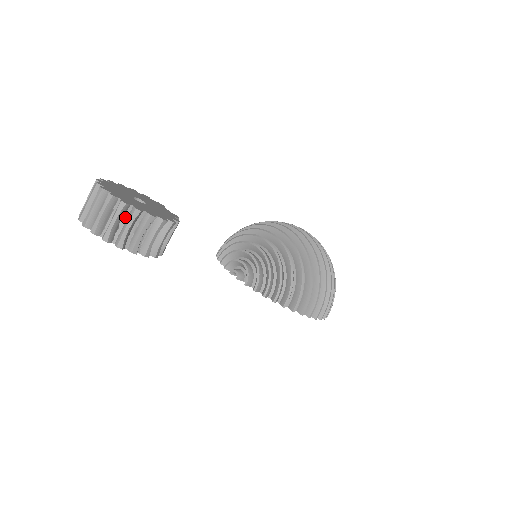
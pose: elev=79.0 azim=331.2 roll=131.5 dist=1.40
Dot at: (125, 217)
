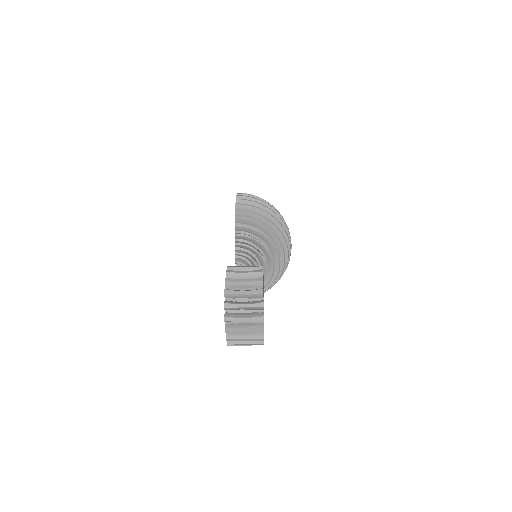
Dot at: occluded
